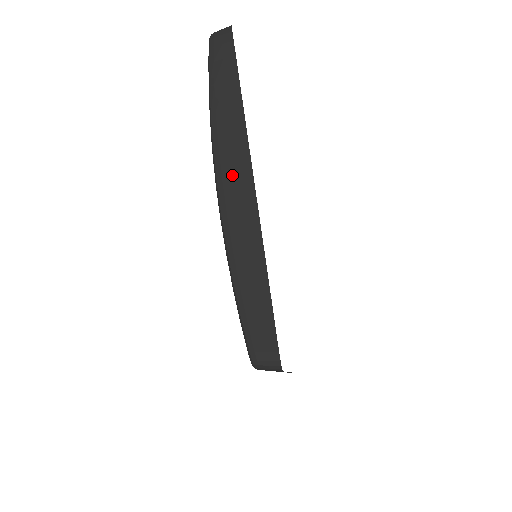
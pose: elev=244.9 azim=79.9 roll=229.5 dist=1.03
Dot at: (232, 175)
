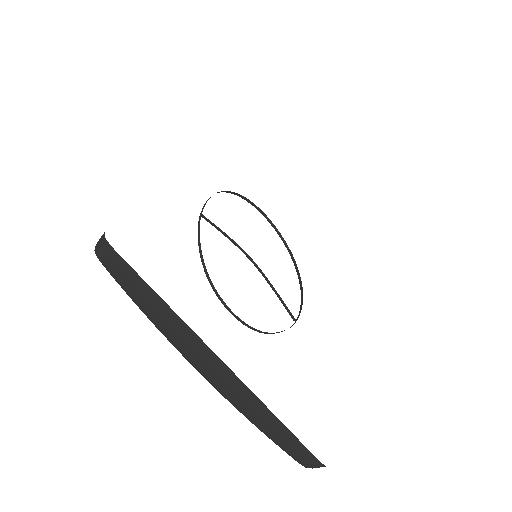
Dot at: (210, 369)
